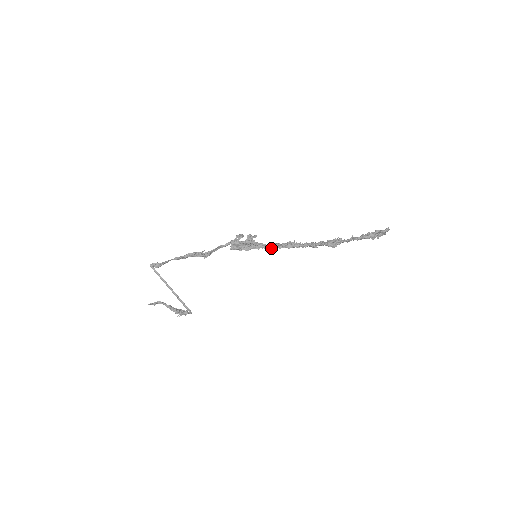
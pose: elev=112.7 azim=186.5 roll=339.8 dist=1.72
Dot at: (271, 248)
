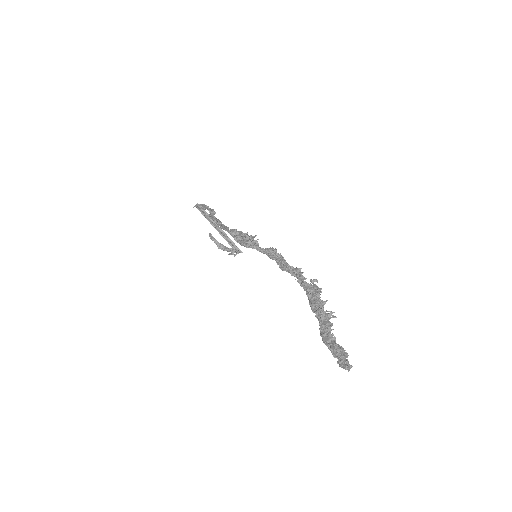
Dot at: (268, 256)
